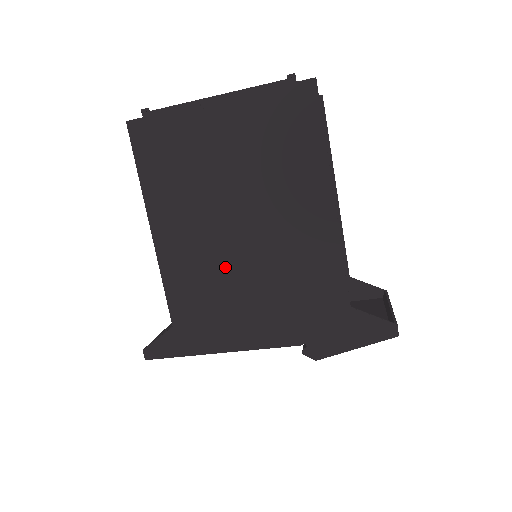
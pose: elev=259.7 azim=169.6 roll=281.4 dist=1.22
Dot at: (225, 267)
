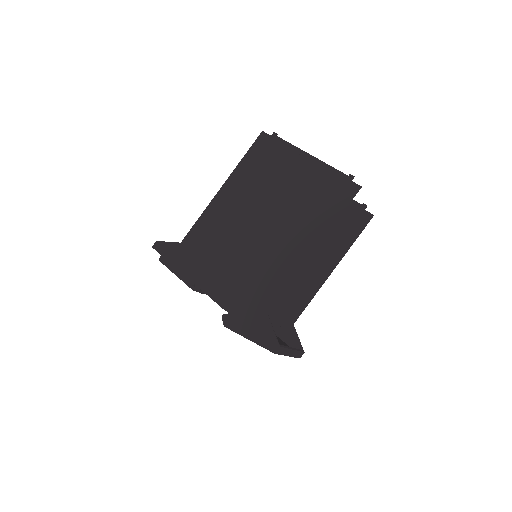
Dot at: (233, 237)
